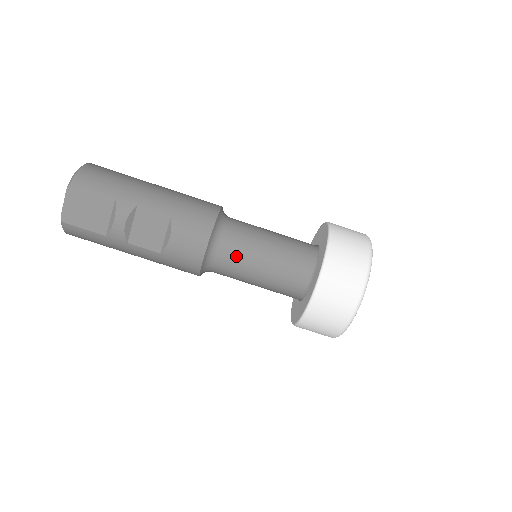
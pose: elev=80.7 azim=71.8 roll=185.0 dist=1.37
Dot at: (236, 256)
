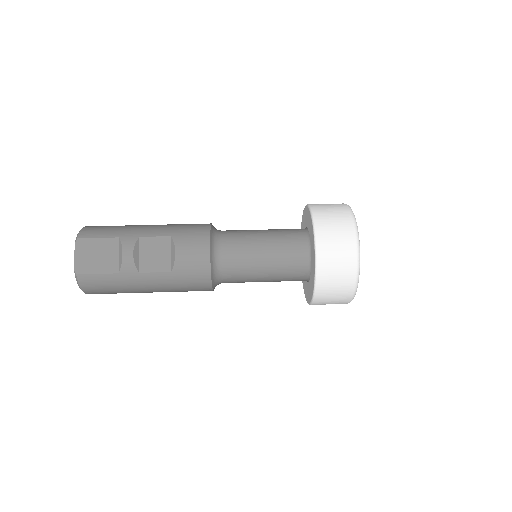
Dot at: (238, 252)
